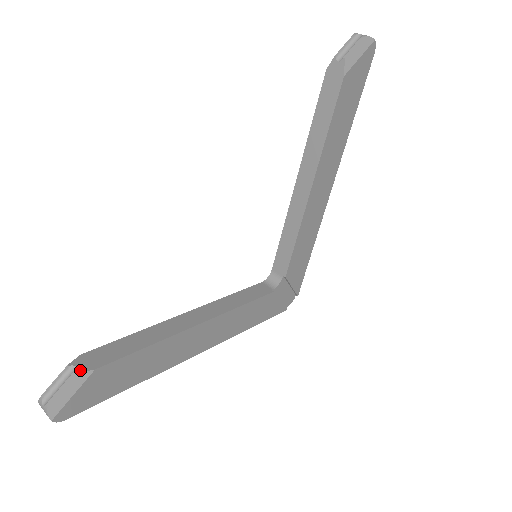
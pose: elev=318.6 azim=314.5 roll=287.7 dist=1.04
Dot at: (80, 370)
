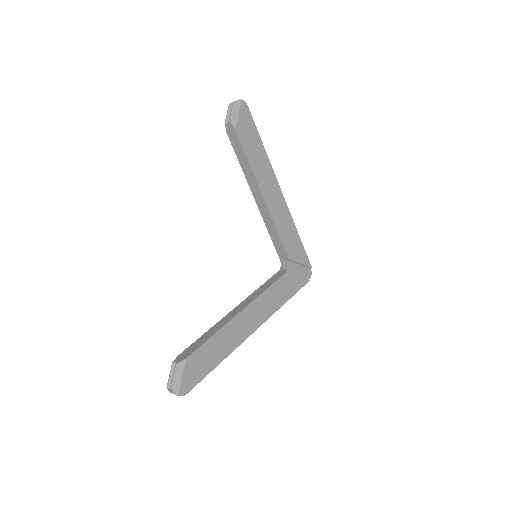
Dot at: (179, 362)
